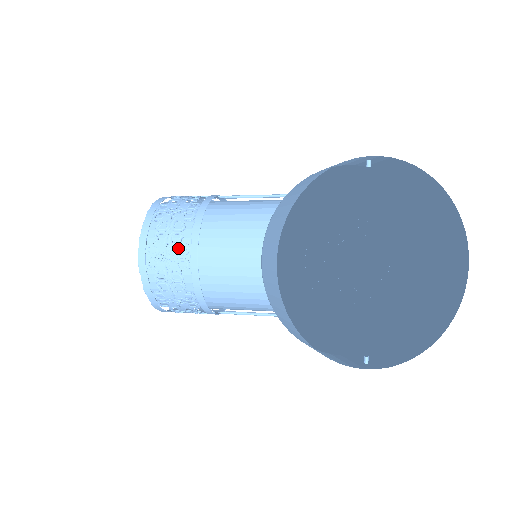
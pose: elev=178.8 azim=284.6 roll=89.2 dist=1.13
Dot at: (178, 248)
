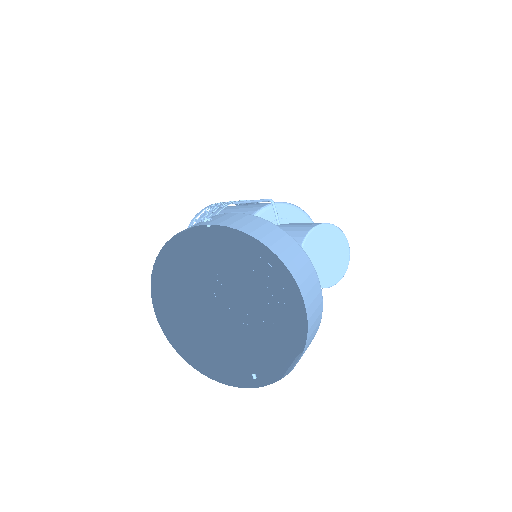
Dot at: occluded
